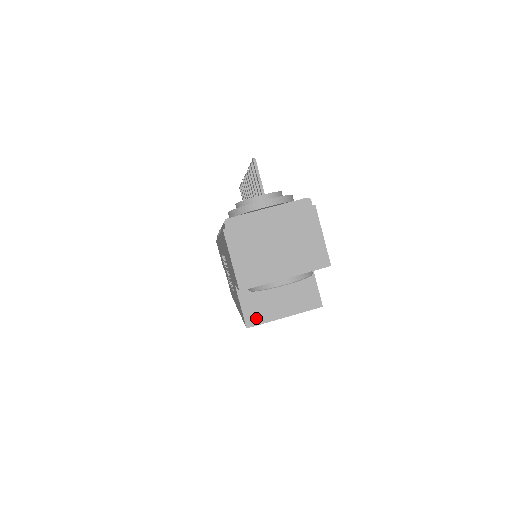
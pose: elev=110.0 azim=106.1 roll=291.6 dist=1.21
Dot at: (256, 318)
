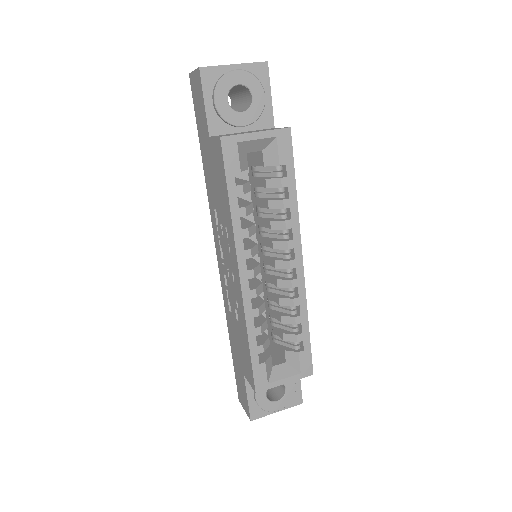
Dot at: (229, 135)
